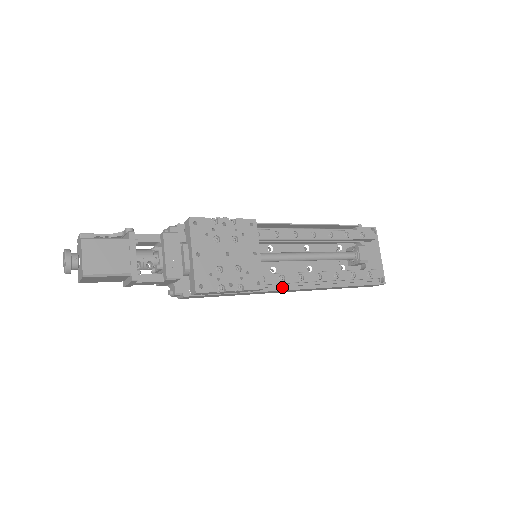
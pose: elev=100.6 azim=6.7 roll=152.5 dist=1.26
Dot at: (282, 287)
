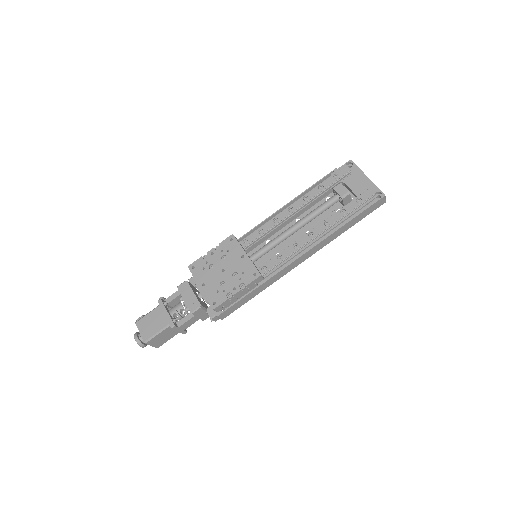
Dot at: (287, 263)
